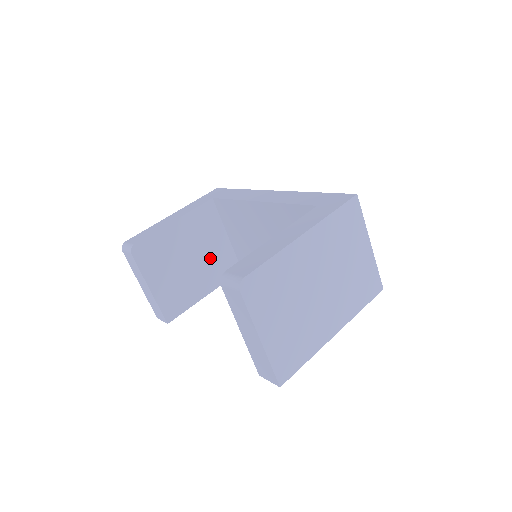
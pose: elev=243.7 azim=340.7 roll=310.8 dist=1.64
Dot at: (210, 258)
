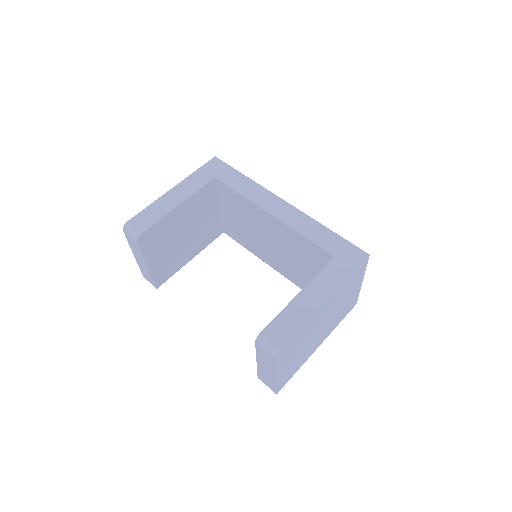
Dot at: (201, 229)
